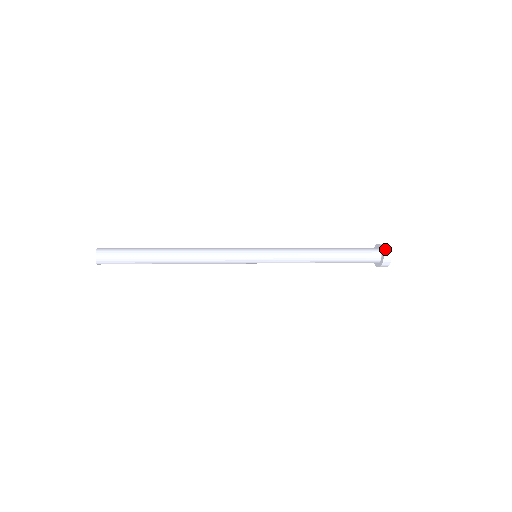
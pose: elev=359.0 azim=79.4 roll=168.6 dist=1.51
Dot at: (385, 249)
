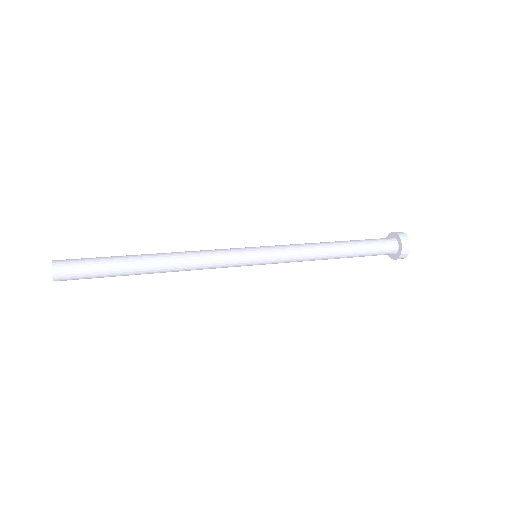
Dot at: (401, 236)
